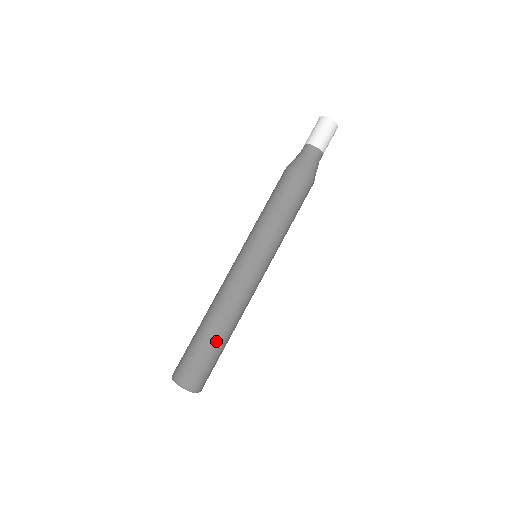
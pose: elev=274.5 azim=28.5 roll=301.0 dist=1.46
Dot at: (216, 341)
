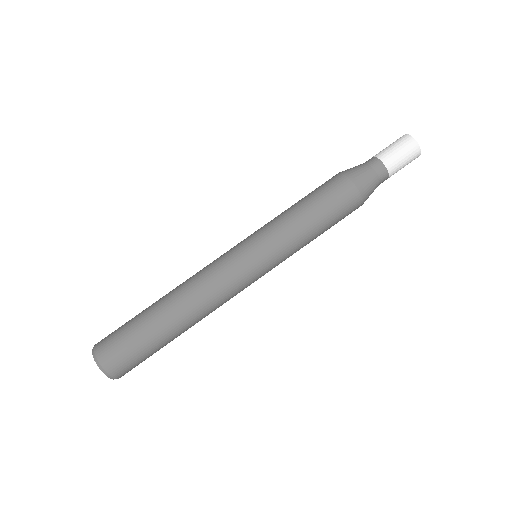
Dot at: (156, 322)
